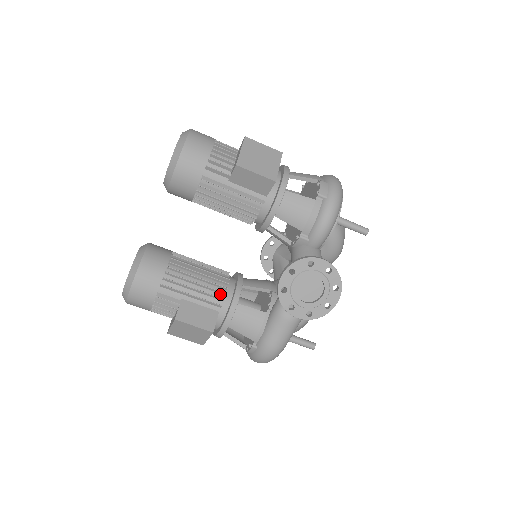
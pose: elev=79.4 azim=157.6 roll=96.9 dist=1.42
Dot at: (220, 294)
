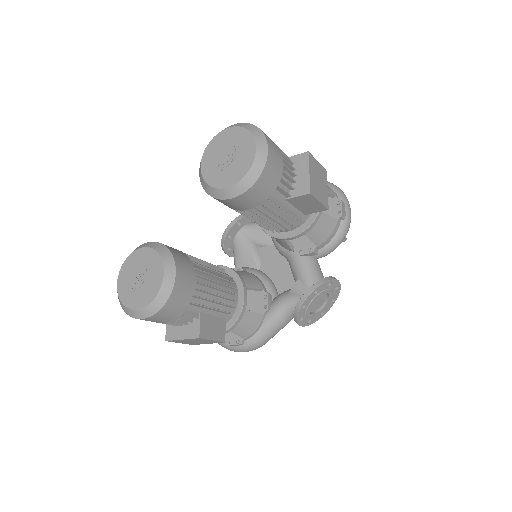
Dot at: (230, 301)
